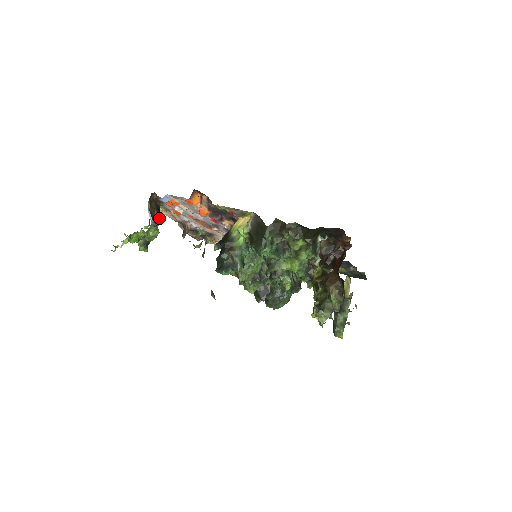
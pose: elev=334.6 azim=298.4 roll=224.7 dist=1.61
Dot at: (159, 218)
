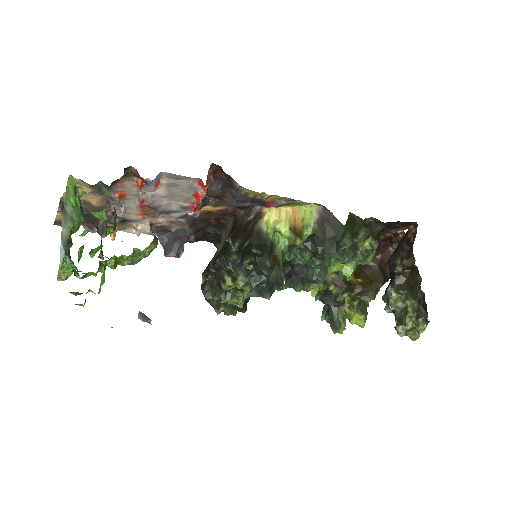
Dot at: occluded
